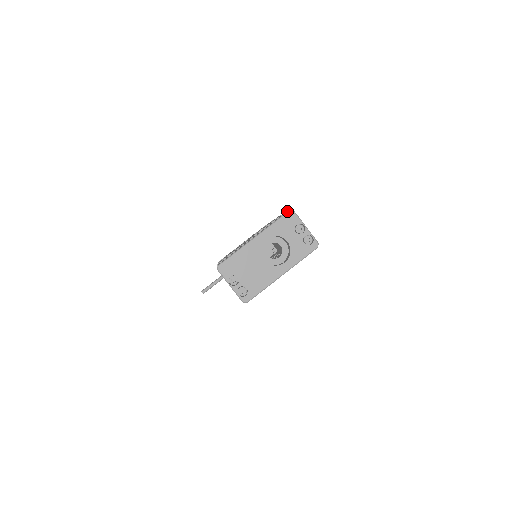
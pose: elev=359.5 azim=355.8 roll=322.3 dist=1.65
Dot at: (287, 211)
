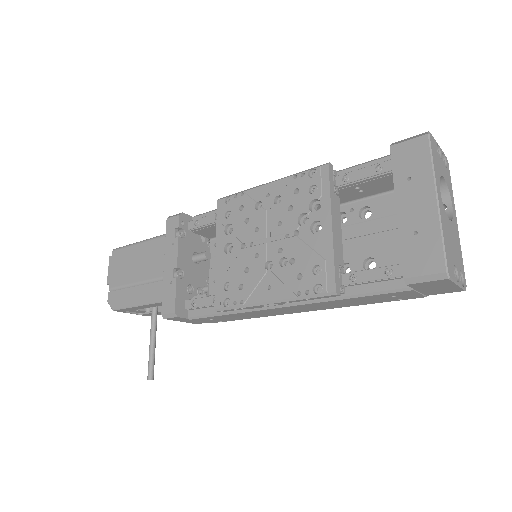
Dot at: (428, 137)
